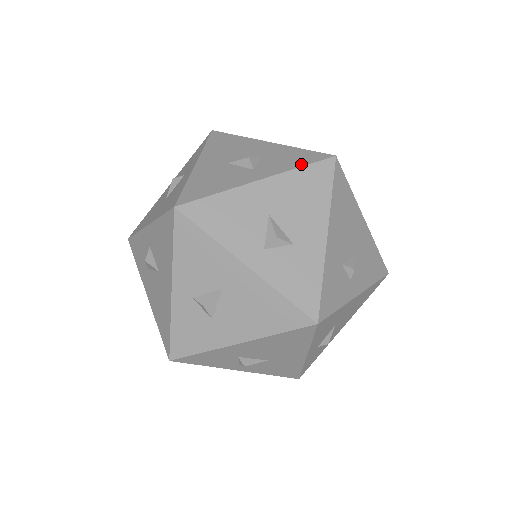
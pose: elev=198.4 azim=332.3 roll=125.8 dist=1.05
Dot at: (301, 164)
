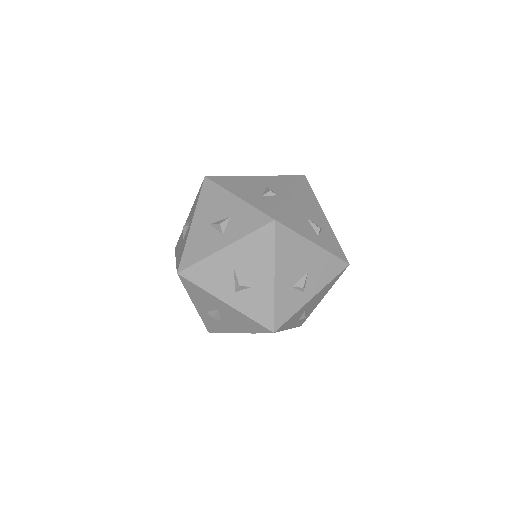
Dot at: (251, 230)
